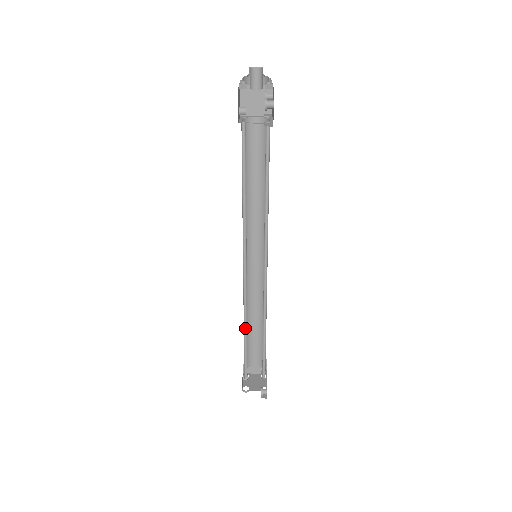
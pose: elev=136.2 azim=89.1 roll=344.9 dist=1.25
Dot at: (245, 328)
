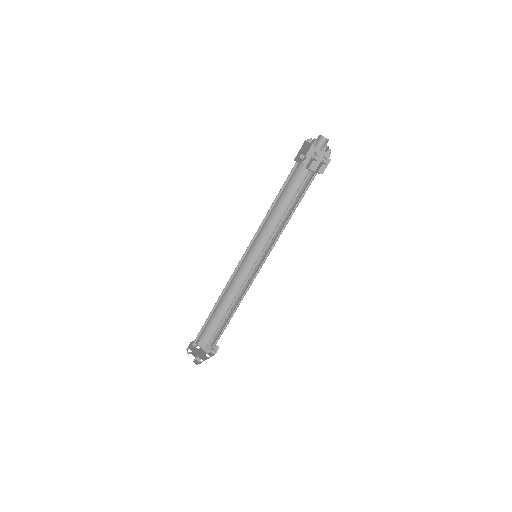
Dot at: (218, 302)
